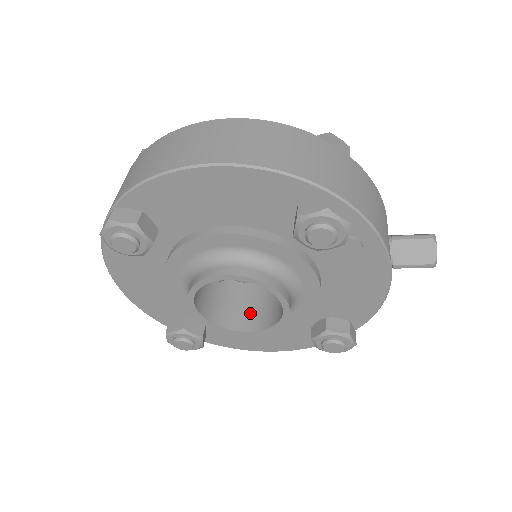
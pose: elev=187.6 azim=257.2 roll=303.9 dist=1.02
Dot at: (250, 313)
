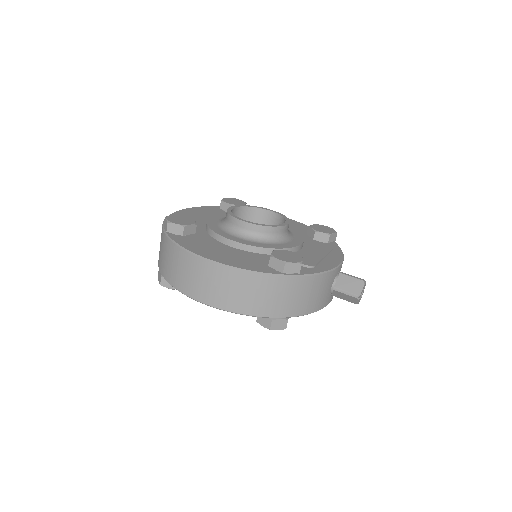
Dot at: occluded
